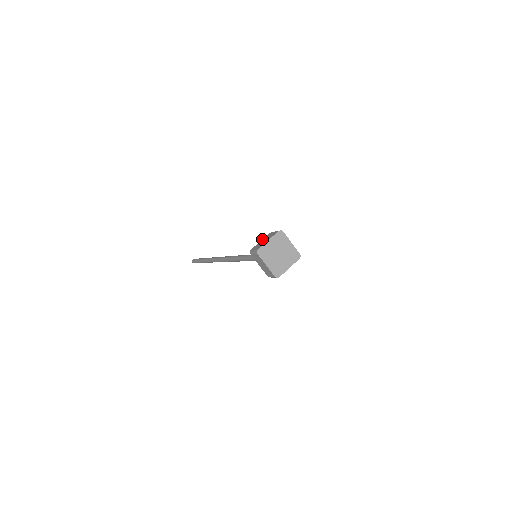
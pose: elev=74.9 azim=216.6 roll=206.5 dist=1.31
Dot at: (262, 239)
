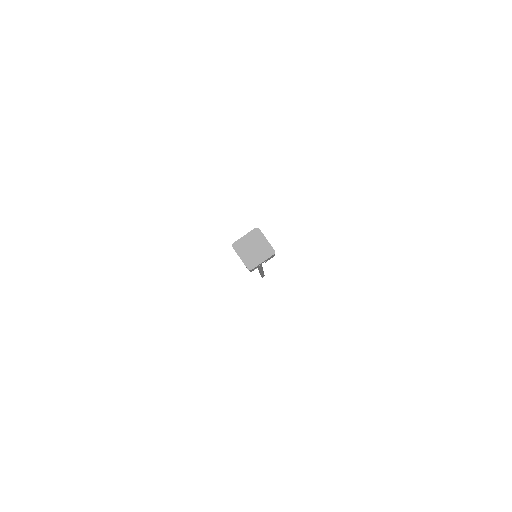
Dot at: occluded
